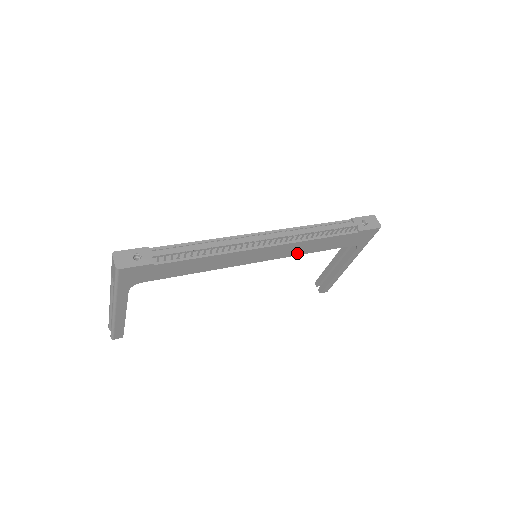
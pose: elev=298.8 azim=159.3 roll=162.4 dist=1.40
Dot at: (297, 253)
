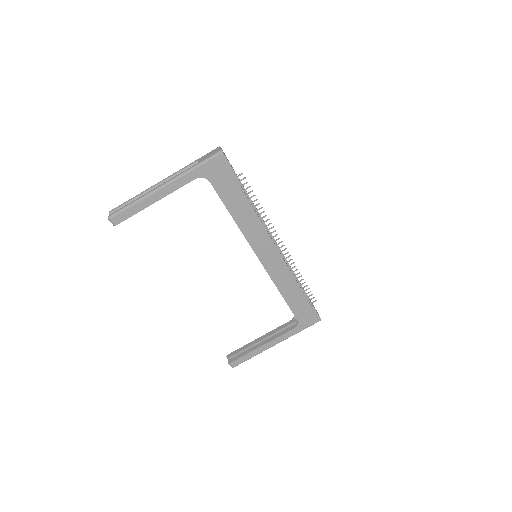
Dot at: (276, 281)
